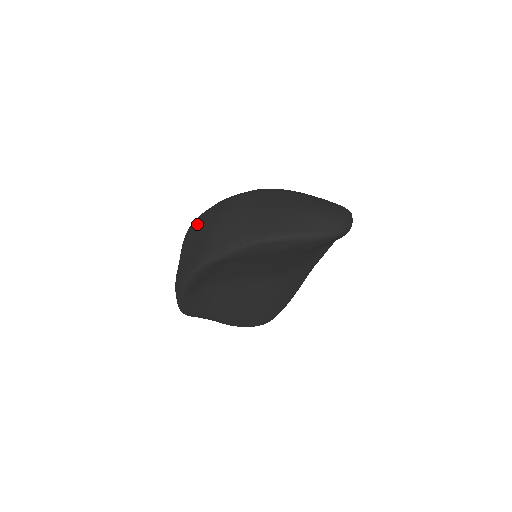
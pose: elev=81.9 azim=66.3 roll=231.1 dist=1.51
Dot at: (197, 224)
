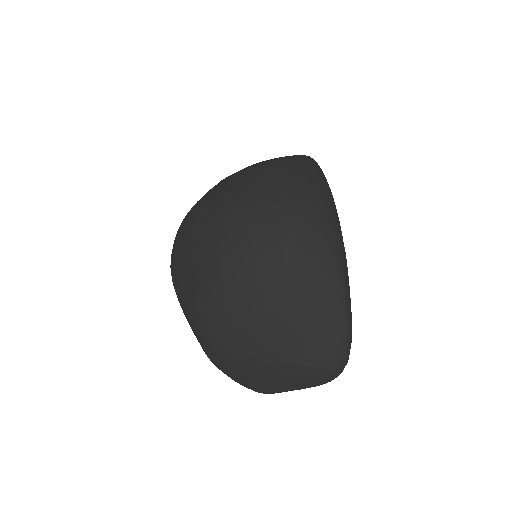
Dot at: occluded
